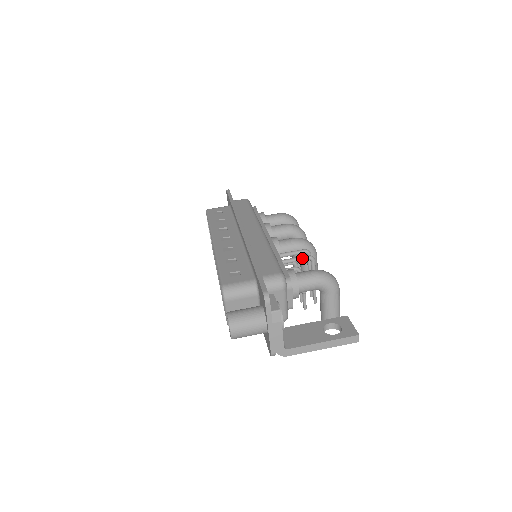
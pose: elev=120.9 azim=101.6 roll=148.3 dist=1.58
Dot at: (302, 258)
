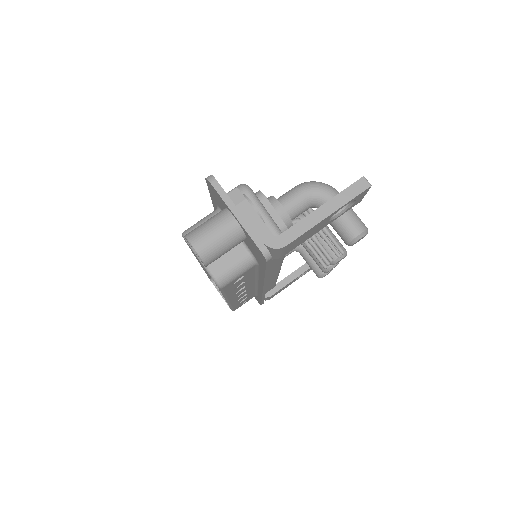
Dot at: occluded
